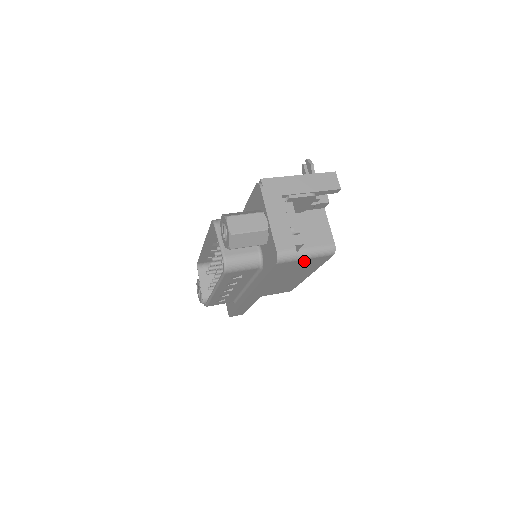
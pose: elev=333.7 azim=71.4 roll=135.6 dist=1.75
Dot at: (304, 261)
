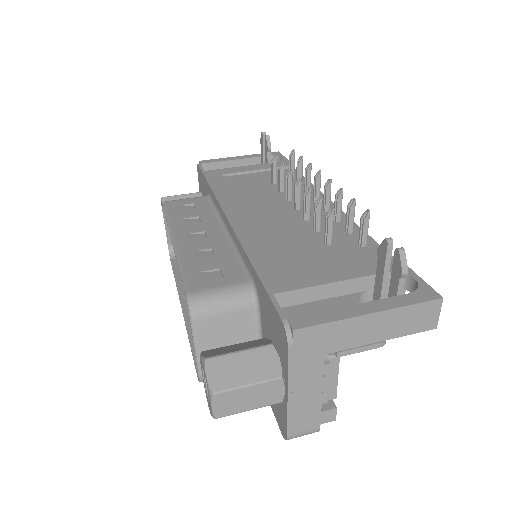
Dot at: occluded
